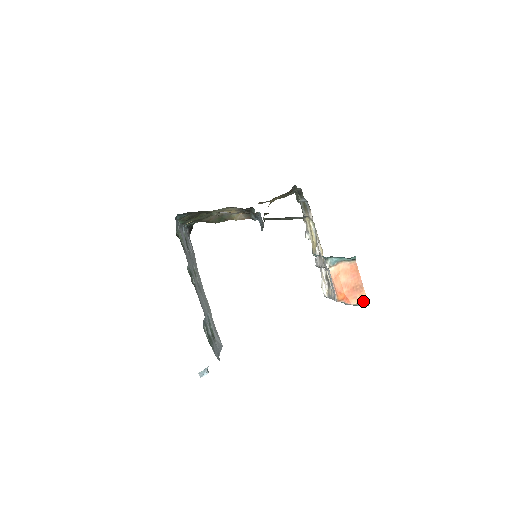
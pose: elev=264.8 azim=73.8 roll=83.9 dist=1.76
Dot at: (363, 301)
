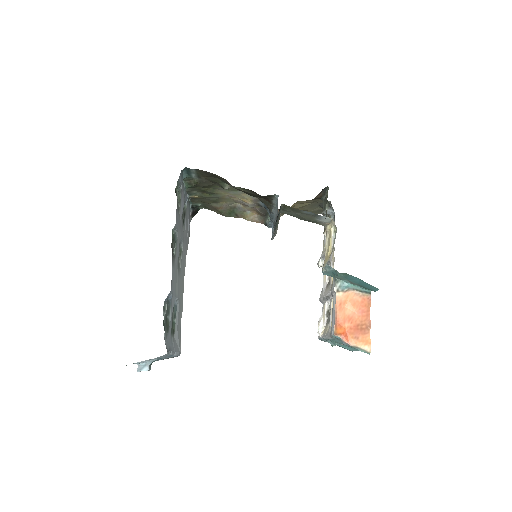
Dot at: (365, 345)
